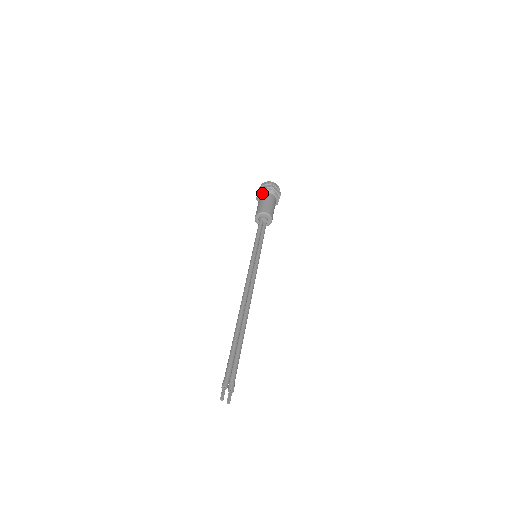
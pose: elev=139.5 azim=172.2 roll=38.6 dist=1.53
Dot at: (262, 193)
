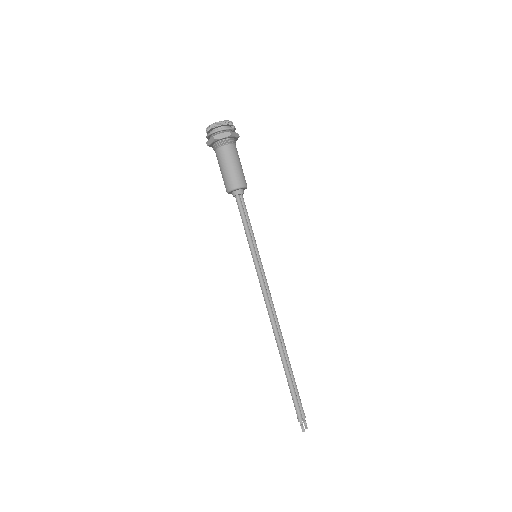
Dot at: (220, 146)
